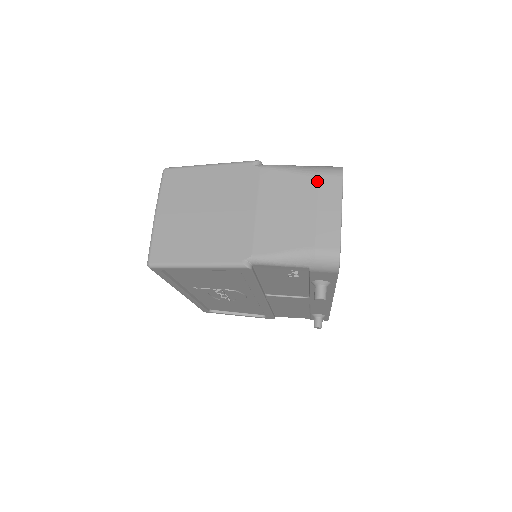
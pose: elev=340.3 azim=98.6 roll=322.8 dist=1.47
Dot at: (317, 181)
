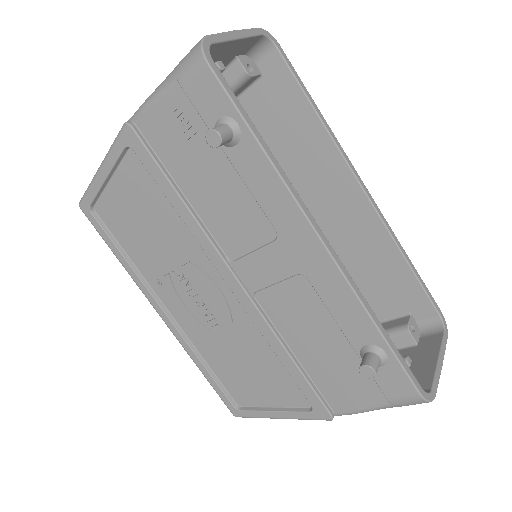
Dot at: occluded
